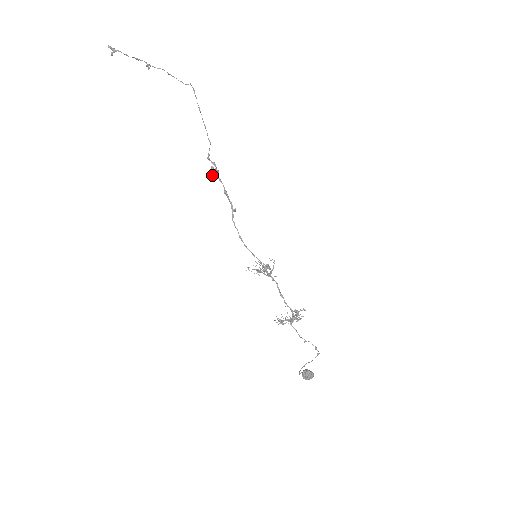
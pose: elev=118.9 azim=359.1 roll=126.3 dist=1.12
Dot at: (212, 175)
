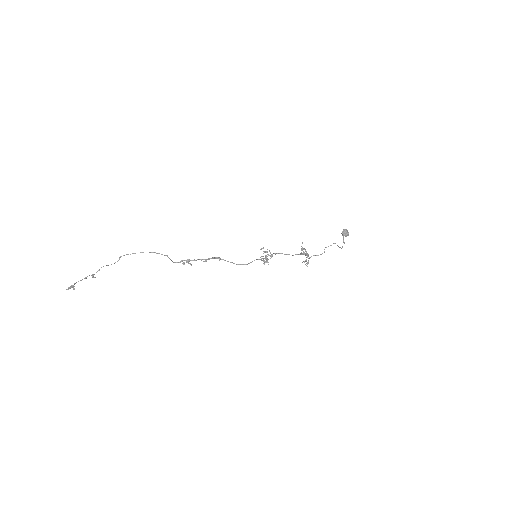
Dot at: occluded
